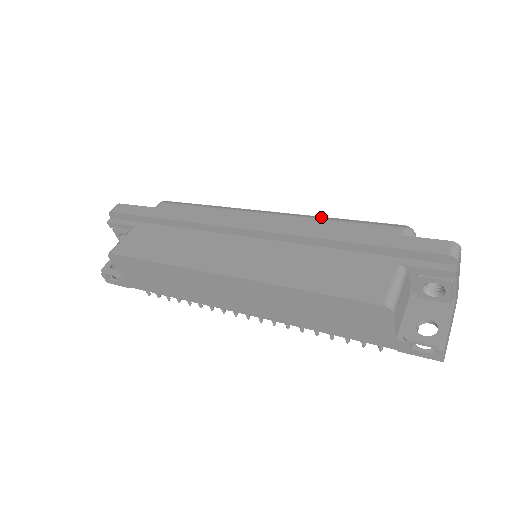
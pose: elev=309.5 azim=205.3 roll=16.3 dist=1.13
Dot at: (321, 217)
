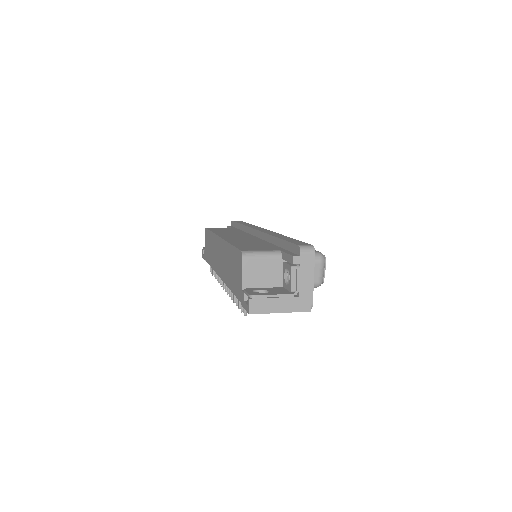
Dot at: occluded
